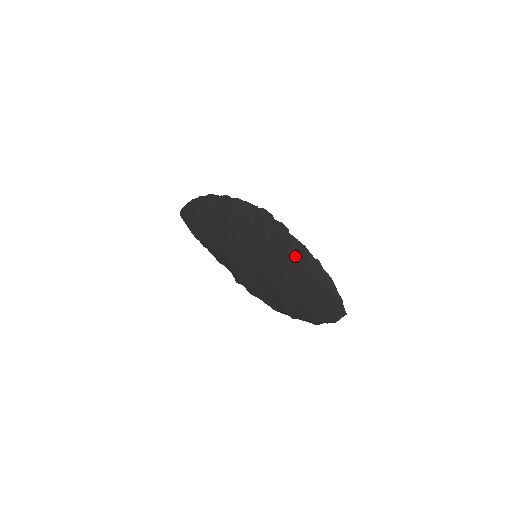
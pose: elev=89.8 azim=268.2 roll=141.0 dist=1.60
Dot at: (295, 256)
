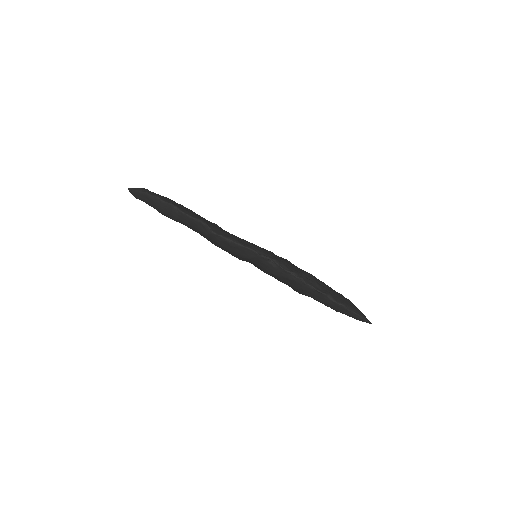
Dot at: (314, 295)
